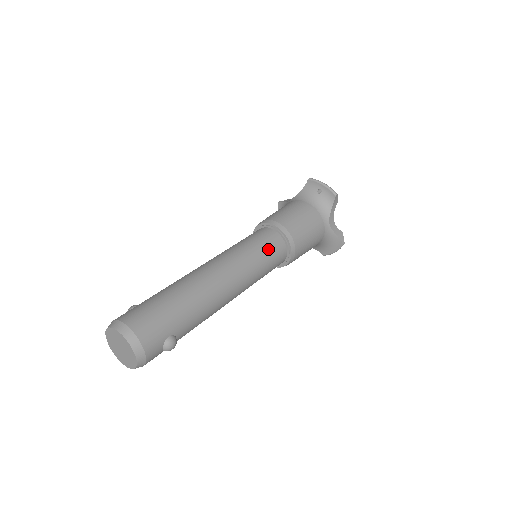
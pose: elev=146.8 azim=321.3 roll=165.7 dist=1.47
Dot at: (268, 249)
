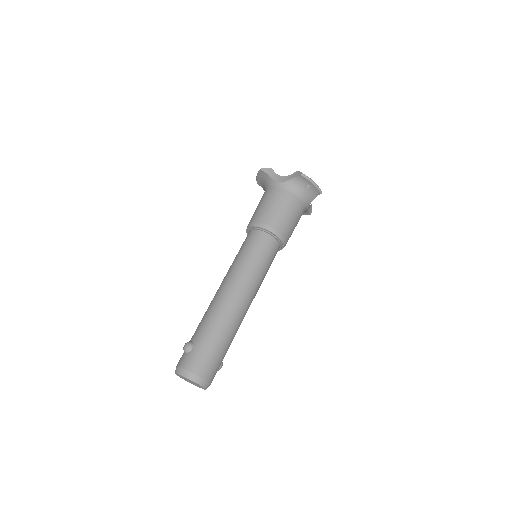
Dot at: (271, 260)
